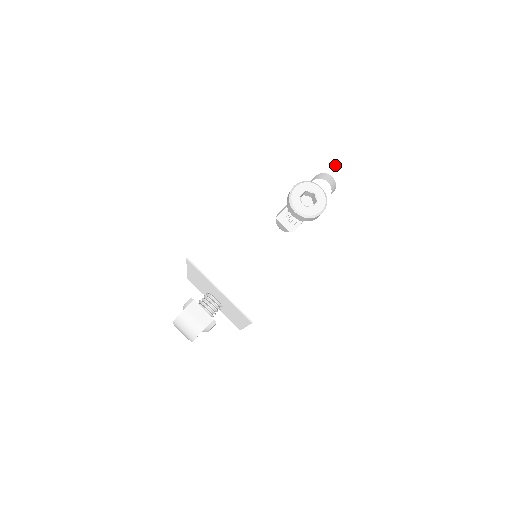
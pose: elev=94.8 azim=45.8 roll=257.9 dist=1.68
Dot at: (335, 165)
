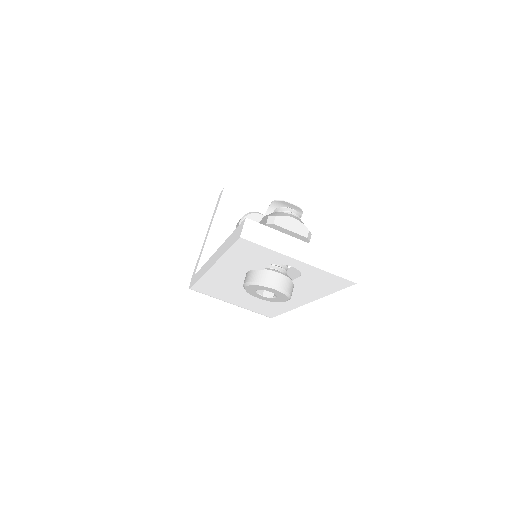
Dot at: (290, 259)
